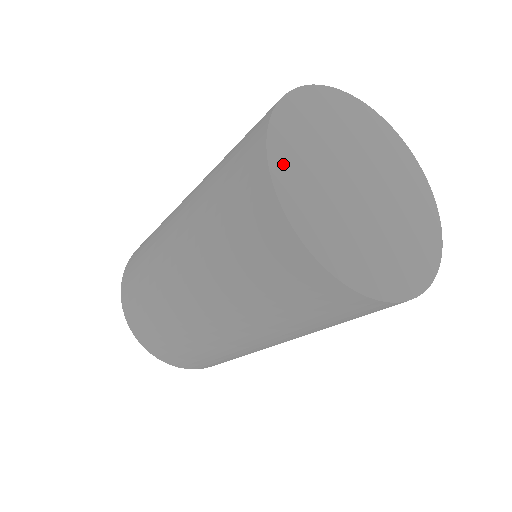
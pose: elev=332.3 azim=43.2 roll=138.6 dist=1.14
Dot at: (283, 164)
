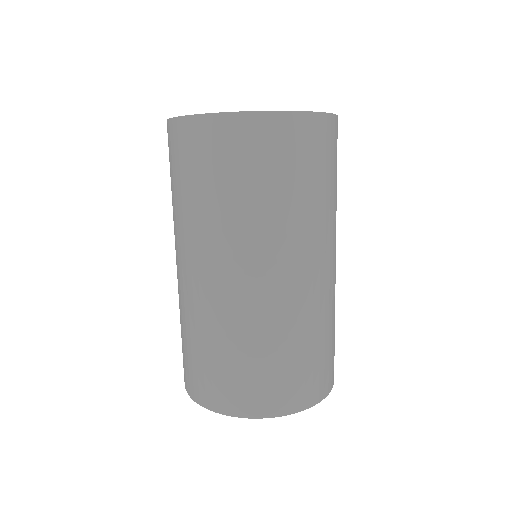
Dot at: occluded
